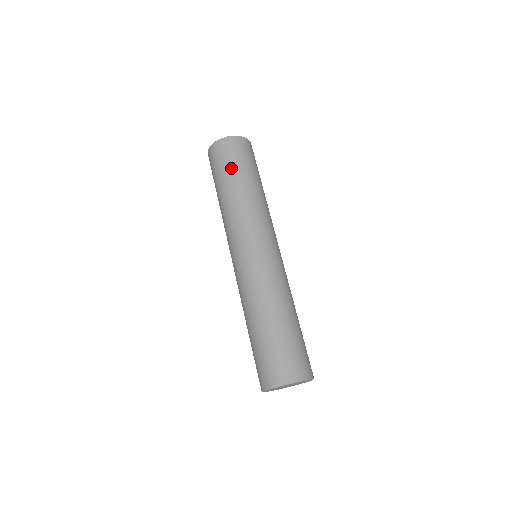
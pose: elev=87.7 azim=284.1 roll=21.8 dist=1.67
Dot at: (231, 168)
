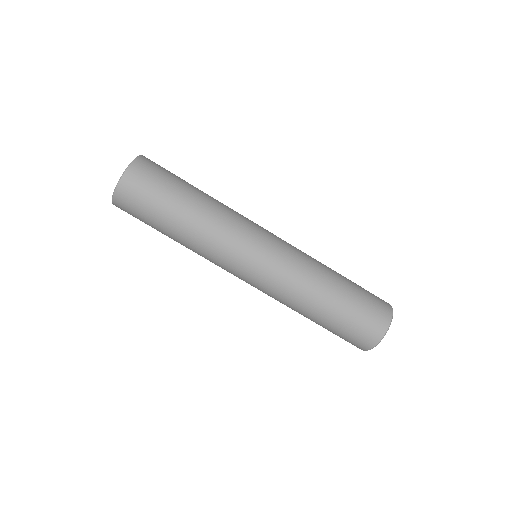
Dot at: (158, 210)
